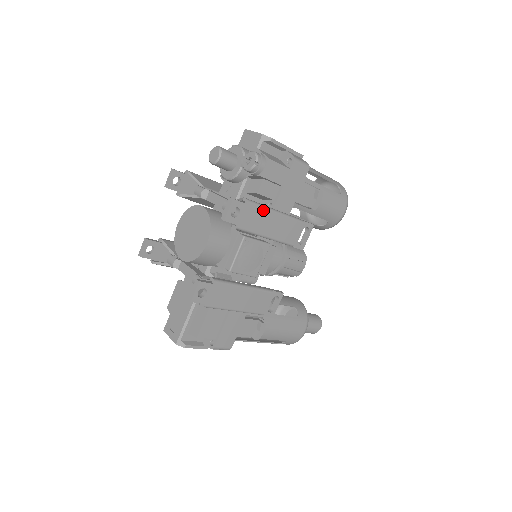
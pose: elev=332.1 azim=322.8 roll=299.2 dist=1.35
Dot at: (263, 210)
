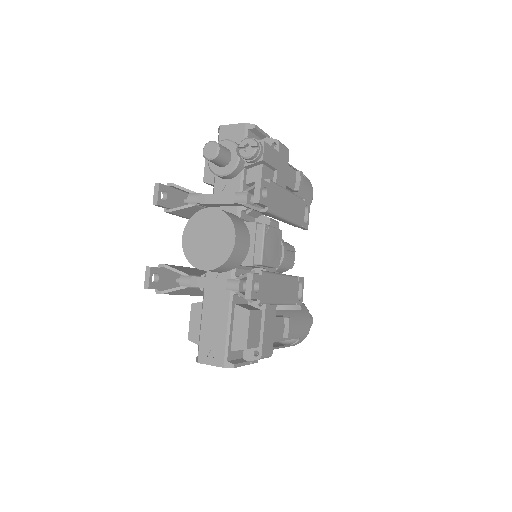
Dot at: (280, 189)
